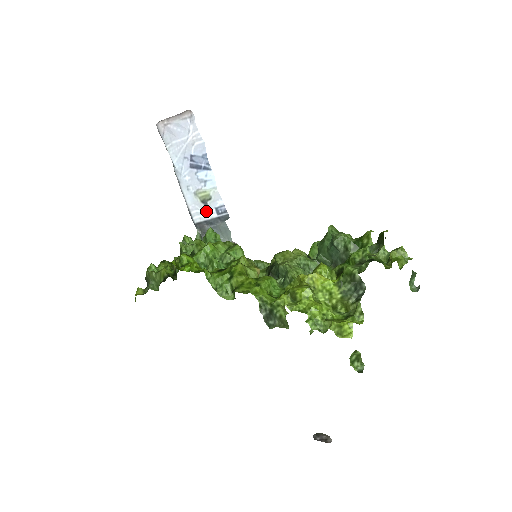
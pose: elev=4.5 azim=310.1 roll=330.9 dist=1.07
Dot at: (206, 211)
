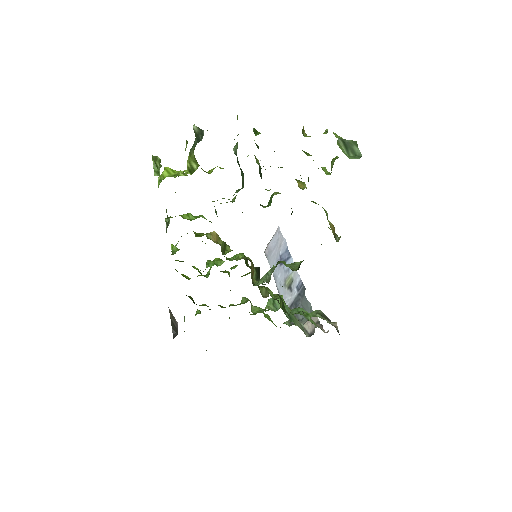
Dot at: (292, 295)
